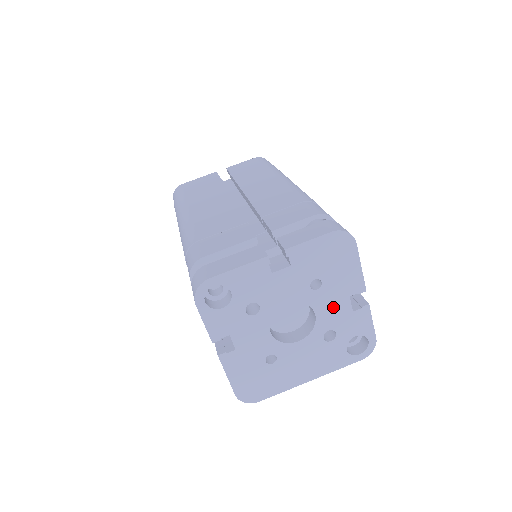
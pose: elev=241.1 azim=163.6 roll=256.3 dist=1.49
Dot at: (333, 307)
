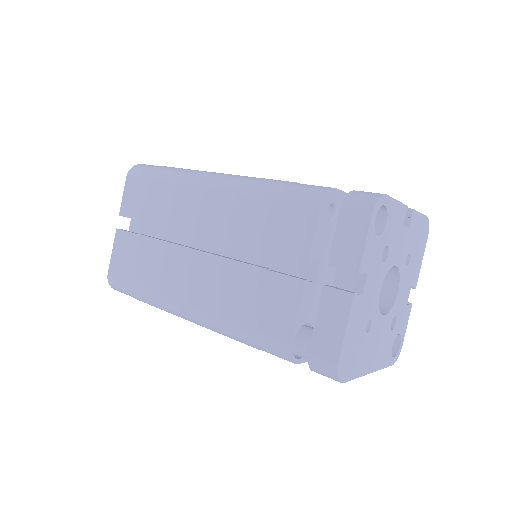
Dot at: (404, 291)
